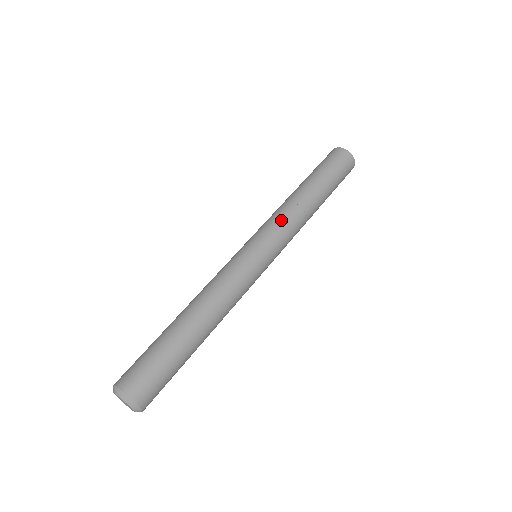
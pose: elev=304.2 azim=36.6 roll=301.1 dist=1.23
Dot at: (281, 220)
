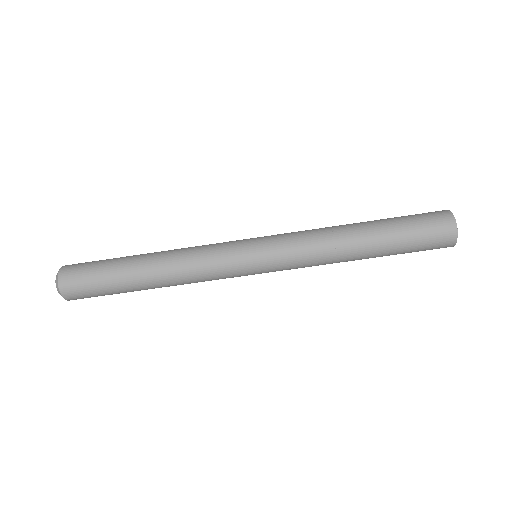
Dot at: (305, 265)
